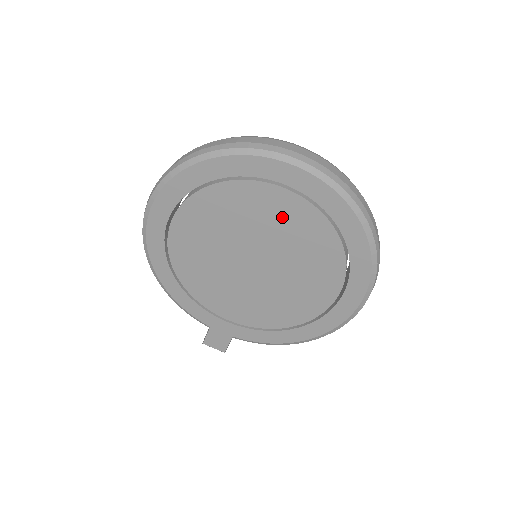
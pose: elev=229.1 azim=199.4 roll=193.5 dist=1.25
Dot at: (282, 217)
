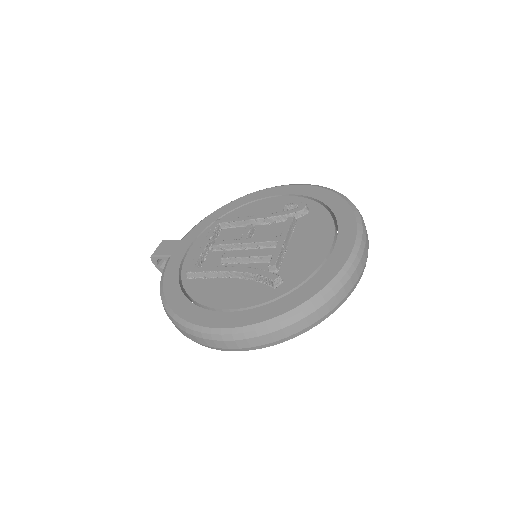
Dot at: occluded
